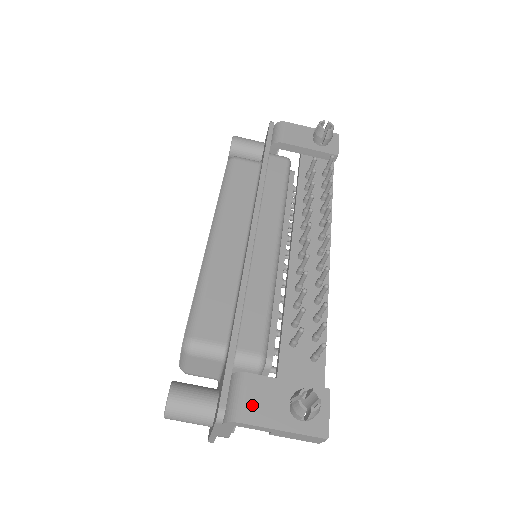
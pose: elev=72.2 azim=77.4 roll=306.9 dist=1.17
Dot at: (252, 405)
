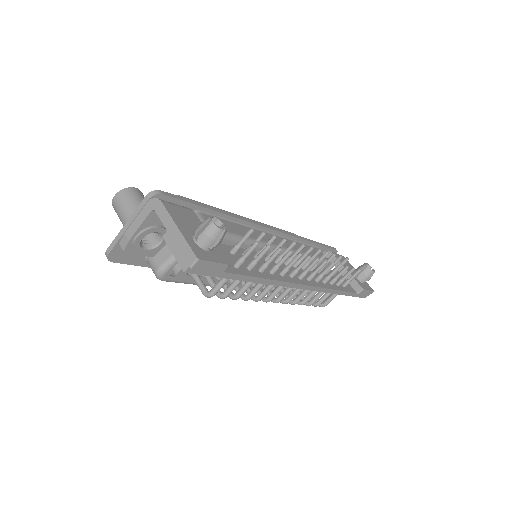
Dot at: (178, 210)
